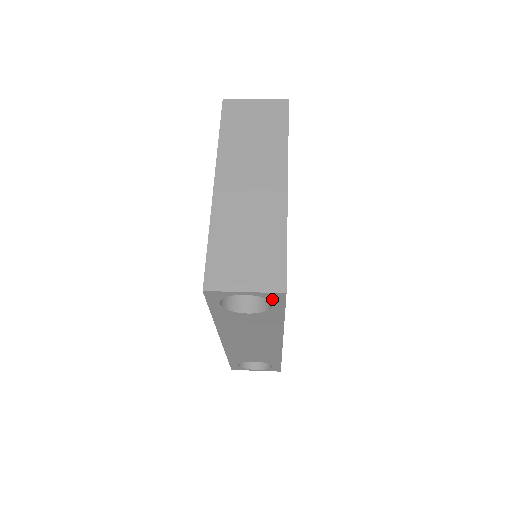
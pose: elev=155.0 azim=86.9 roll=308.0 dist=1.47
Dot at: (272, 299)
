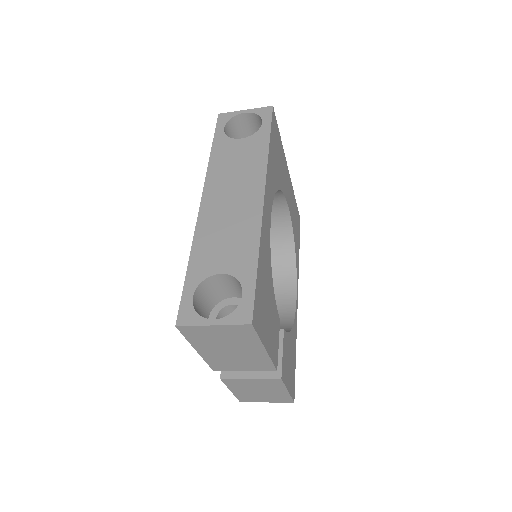
Dot at: (263, 115)
